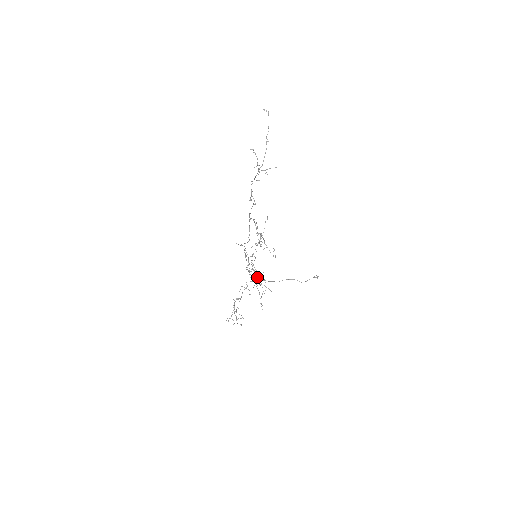
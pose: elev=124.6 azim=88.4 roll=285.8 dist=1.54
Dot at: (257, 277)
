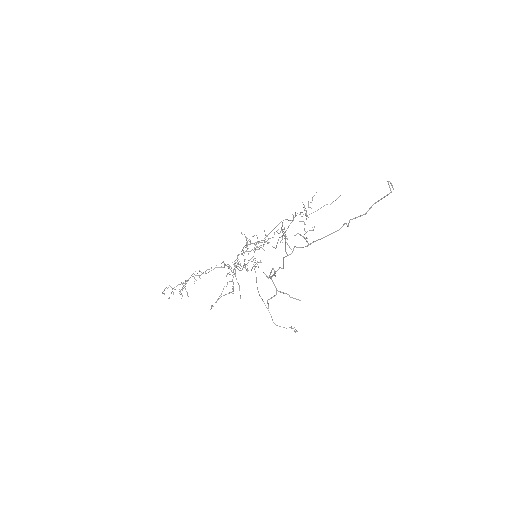
Dot at: occluded
